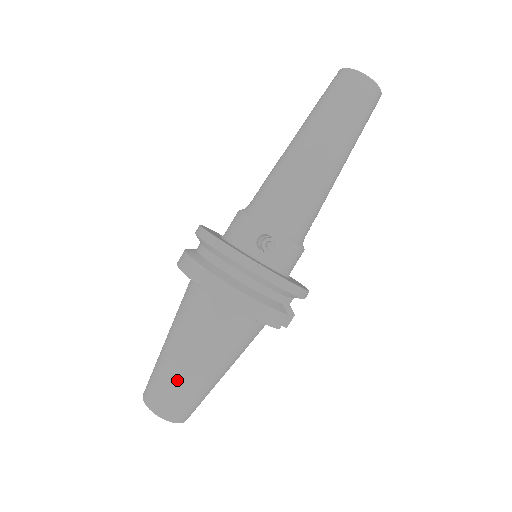
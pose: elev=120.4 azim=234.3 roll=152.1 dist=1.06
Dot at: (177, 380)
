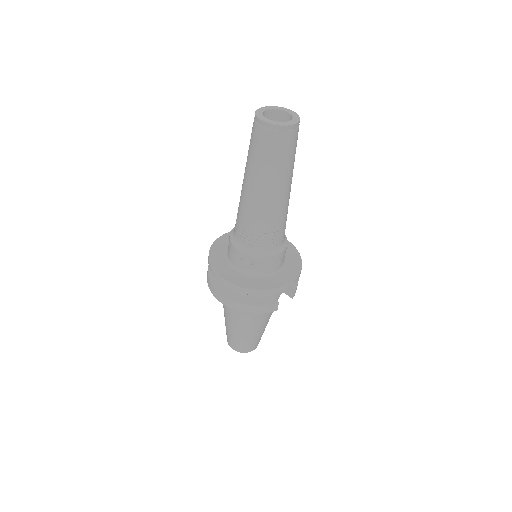
Dot at: (234, 336)
